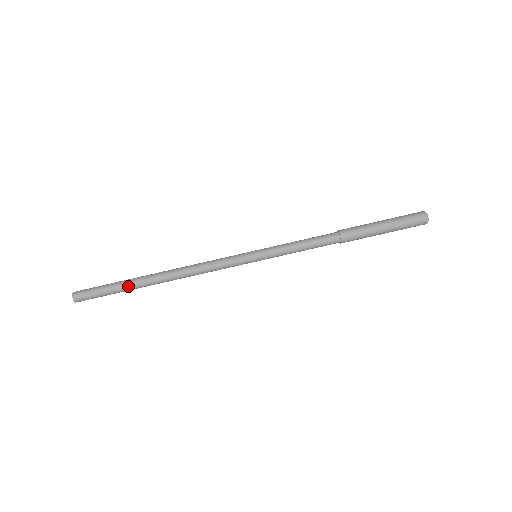
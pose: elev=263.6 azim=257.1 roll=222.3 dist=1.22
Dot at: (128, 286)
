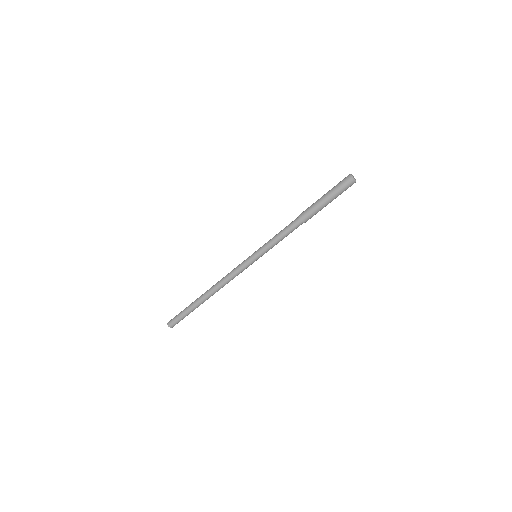
Dot at: occluded
